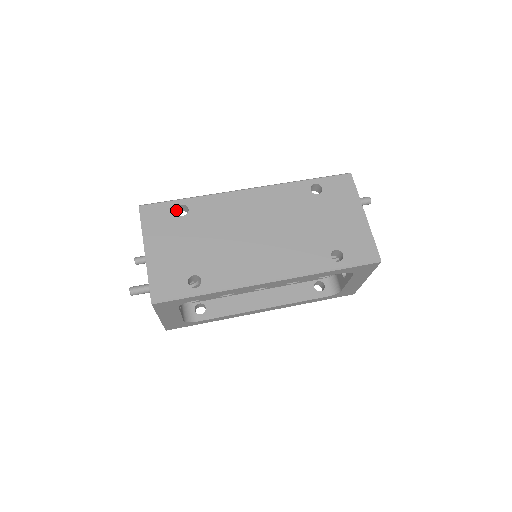
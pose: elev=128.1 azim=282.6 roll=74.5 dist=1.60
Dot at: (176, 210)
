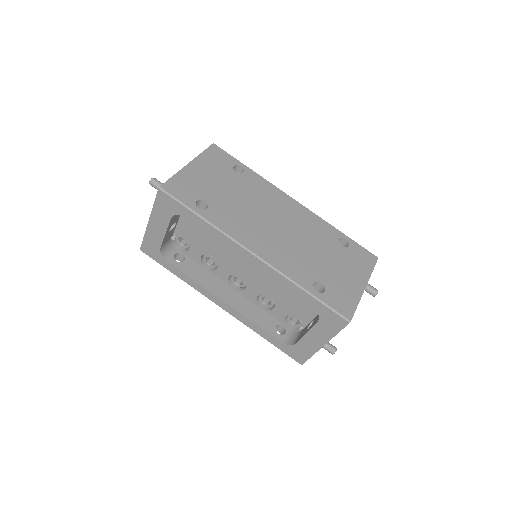
Dot at: (234, 166)
